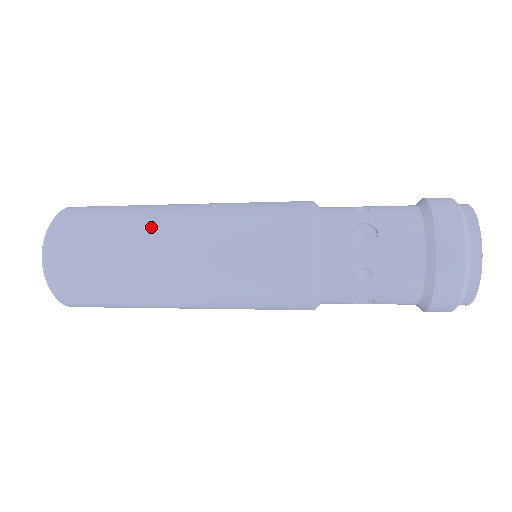
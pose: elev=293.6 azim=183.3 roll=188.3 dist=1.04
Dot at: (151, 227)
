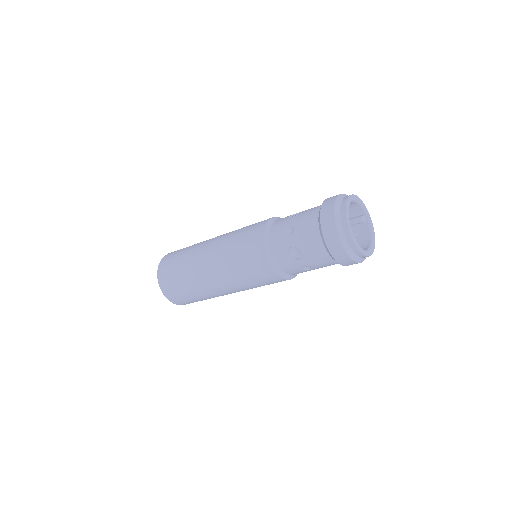
Dot at: (206, 240)
